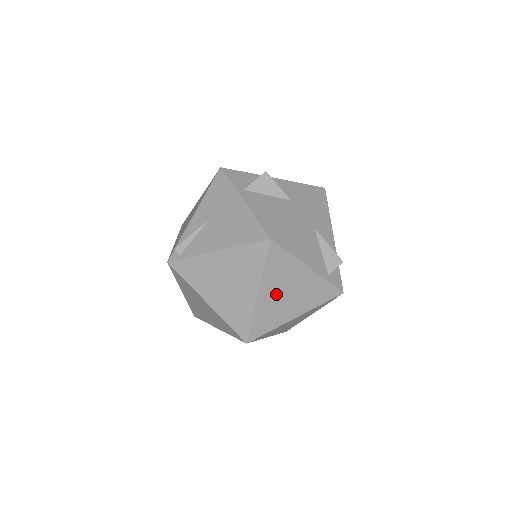
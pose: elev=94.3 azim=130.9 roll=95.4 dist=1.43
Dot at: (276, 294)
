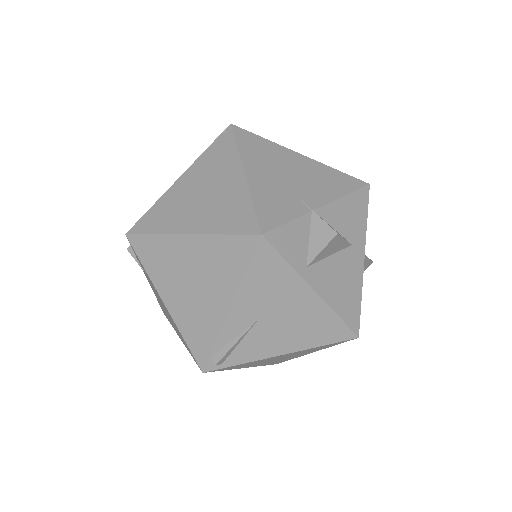
Dot at: occluded
